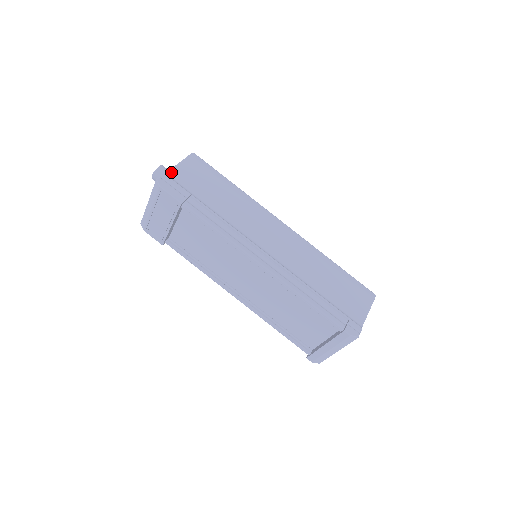
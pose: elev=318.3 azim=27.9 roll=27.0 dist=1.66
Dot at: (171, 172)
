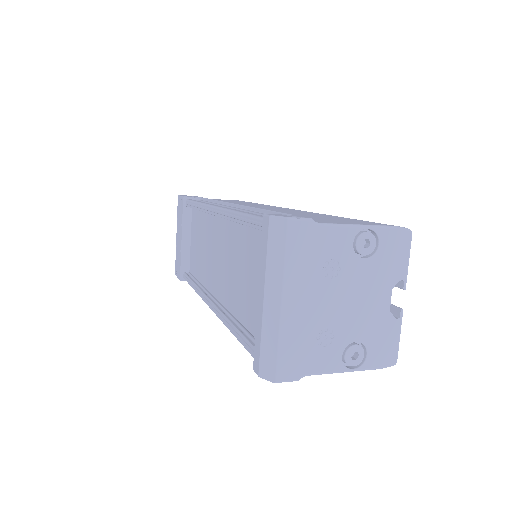
Dot at: occluded
